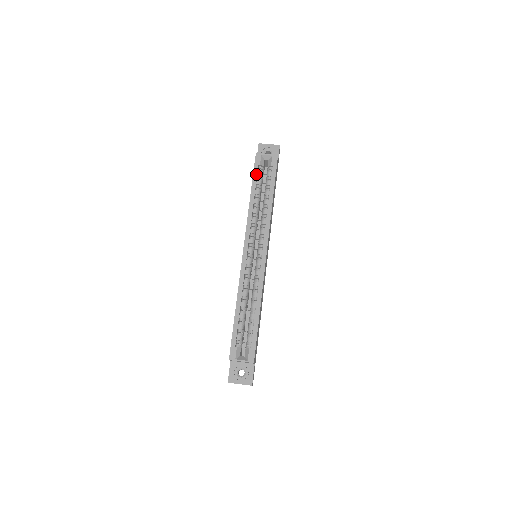
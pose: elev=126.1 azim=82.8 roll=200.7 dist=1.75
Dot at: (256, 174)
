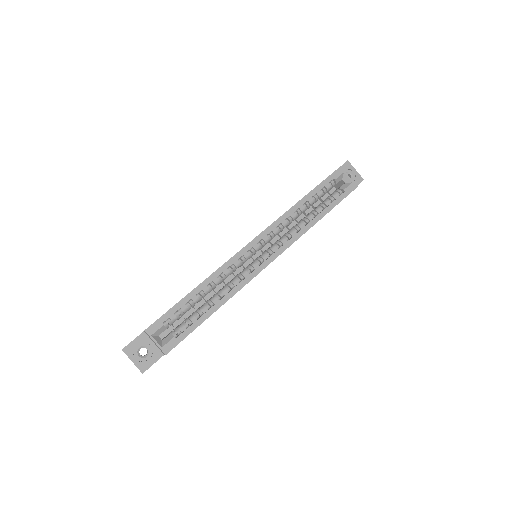
Dot at: (324, 184)
